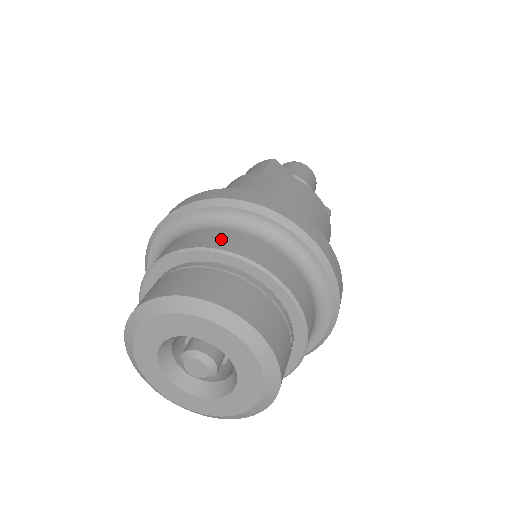
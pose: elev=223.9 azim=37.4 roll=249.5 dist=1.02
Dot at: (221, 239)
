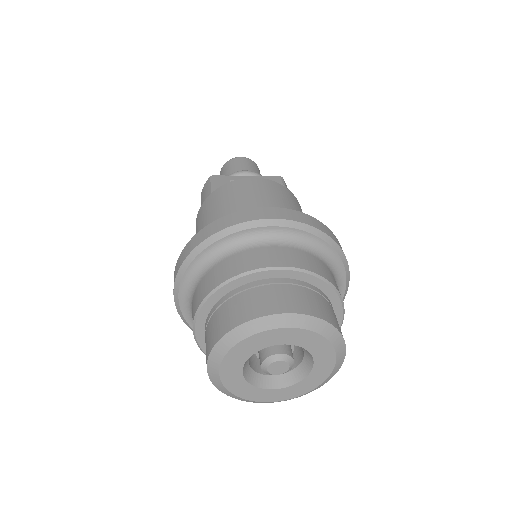
Dot at: (222, 272)
